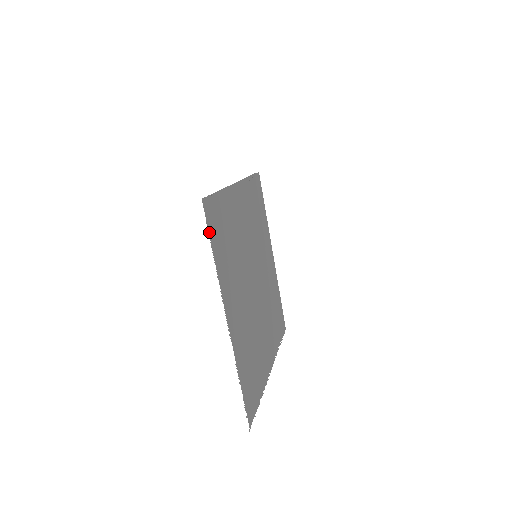
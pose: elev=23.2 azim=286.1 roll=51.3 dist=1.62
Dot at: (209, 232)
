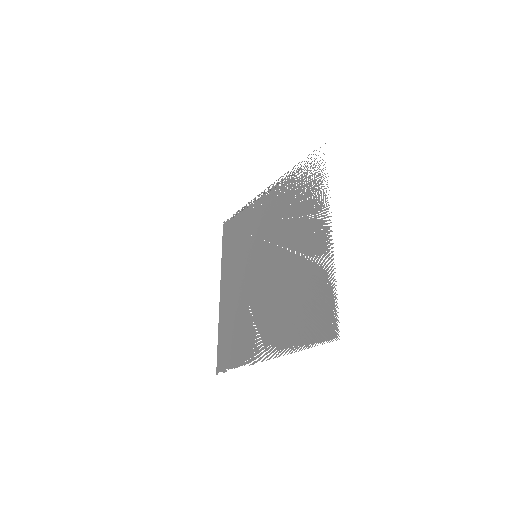
Dot at: occluded
